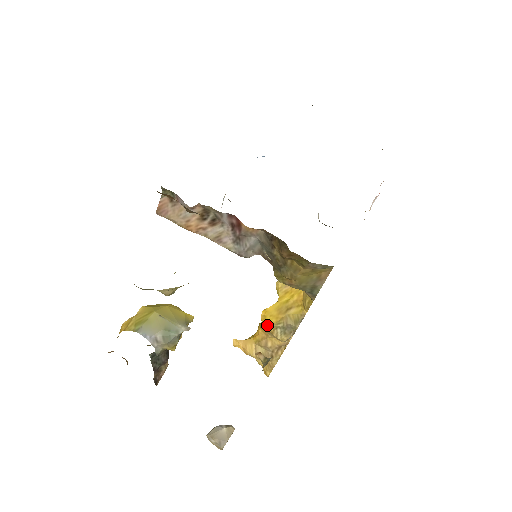
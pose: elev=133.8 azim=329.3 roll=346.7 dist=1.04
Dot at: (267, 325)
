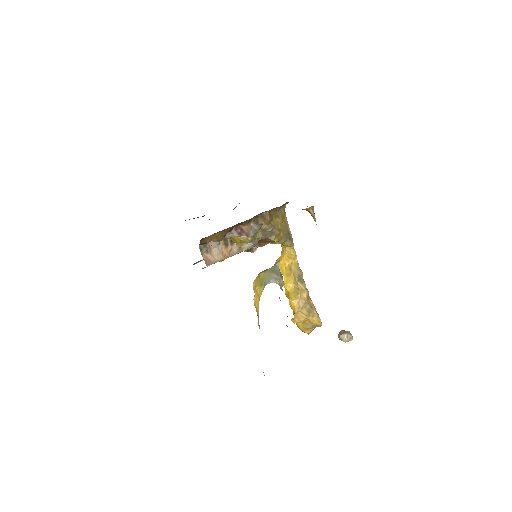
Dot at: (293, 287)
